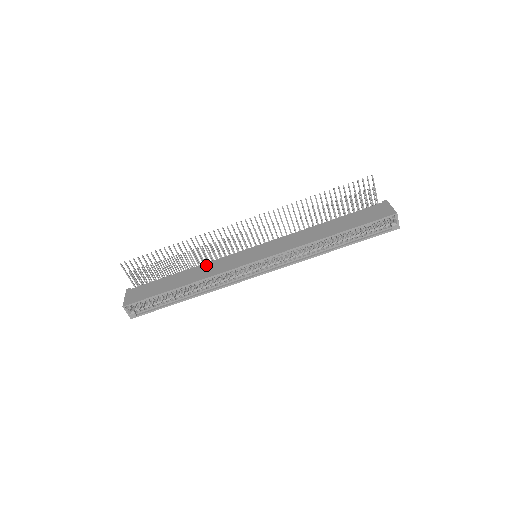
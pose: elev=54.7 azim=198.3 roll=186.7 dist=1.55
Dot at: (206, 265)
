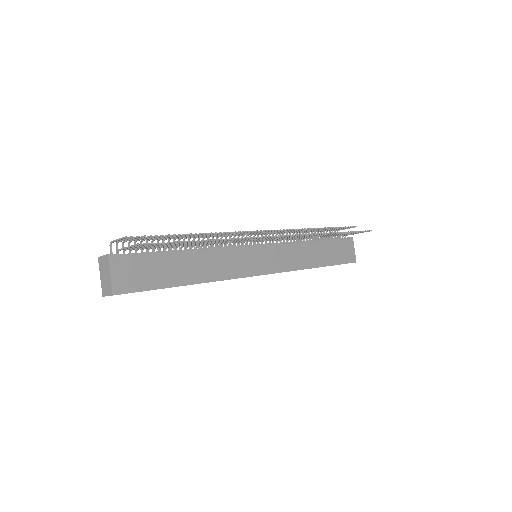
Dot at: (214, 255)
